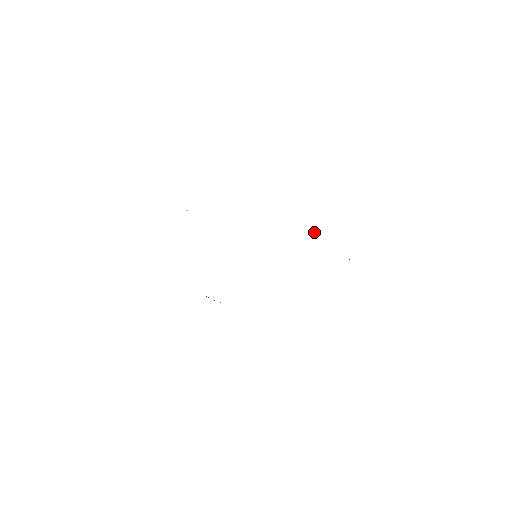
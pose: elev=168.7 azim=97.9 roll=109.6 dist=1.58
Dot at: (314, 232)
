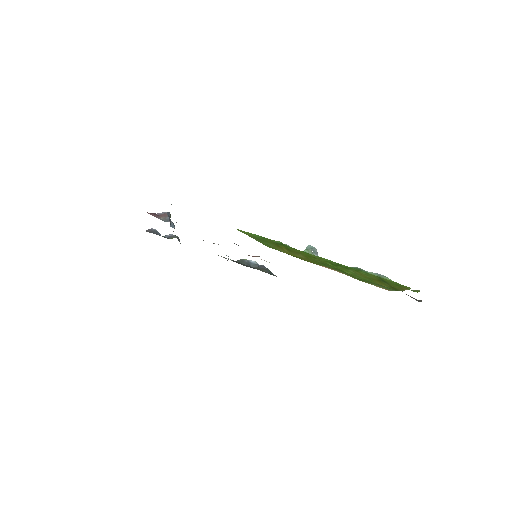
Dot at: (313, 248)
